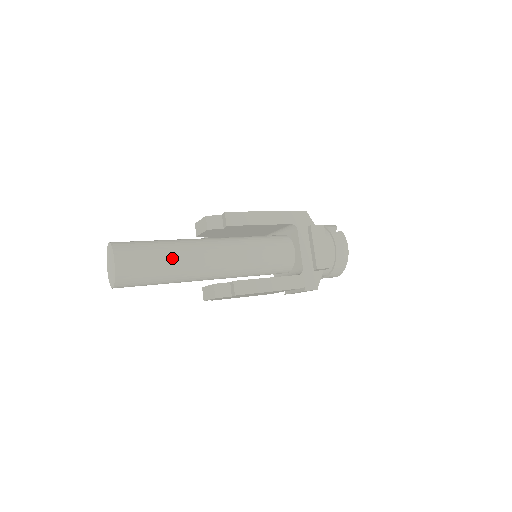
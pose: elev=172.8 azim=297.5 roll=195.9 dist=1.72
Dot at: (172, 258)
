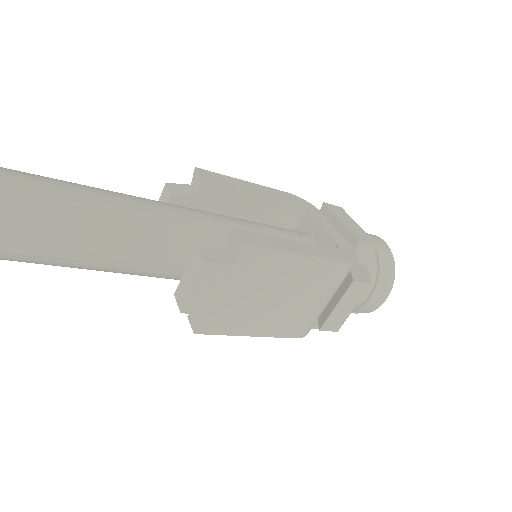
Dot at: (114, 196)
